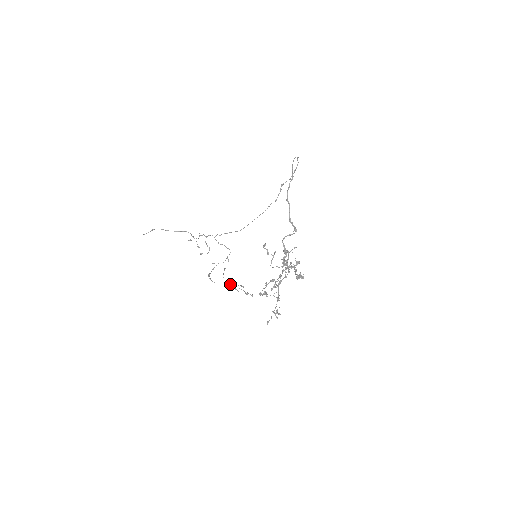
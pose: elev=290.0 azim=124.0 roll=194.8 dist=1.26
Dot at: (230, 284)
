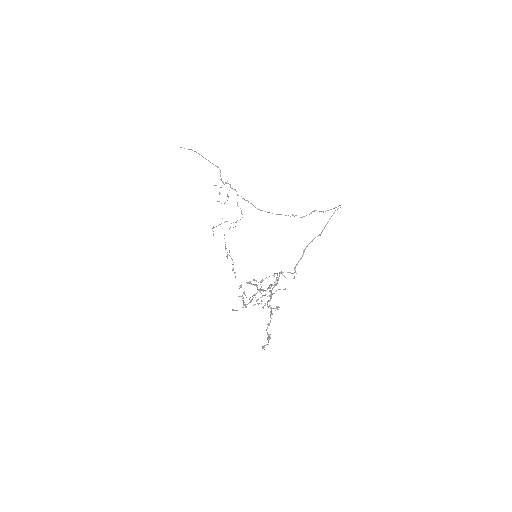
Dot at: occluded
